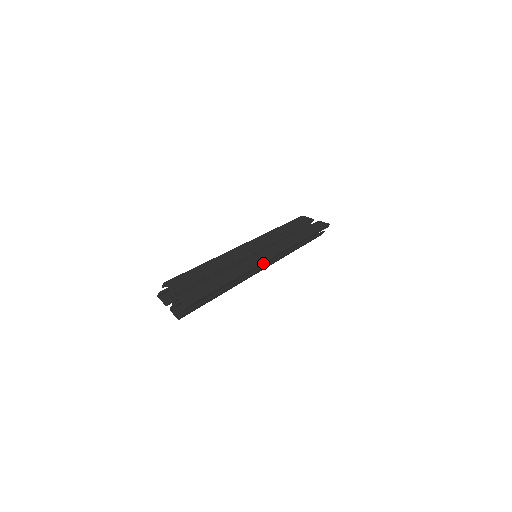
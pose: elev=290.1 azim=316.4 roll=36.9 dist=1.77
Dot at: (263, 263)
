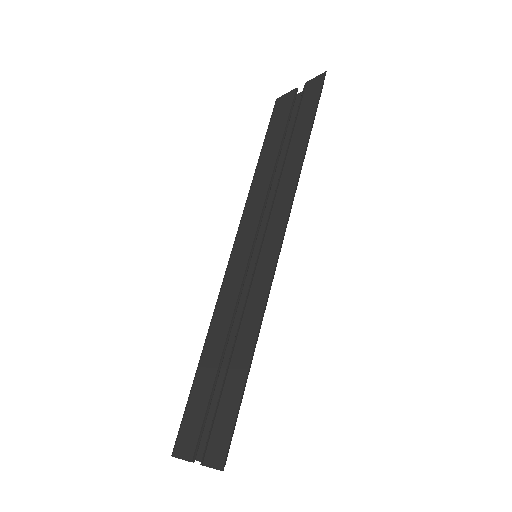
Dot at: (274, 272)
